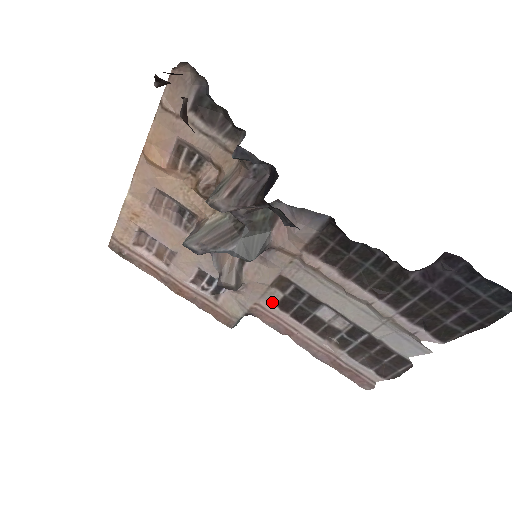
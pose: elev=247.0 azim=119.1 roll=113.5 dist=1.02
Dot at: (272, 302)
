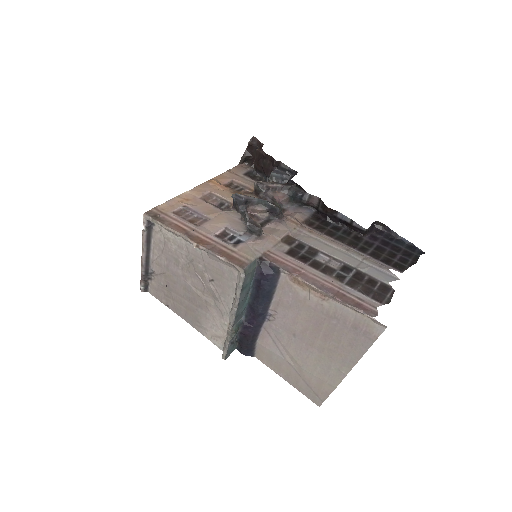
Dot at: (281, 251)
